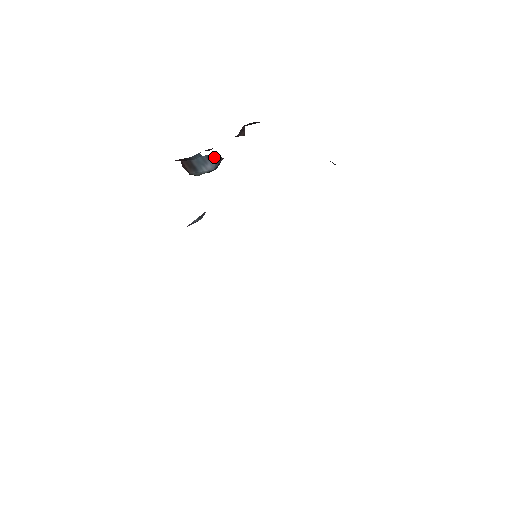
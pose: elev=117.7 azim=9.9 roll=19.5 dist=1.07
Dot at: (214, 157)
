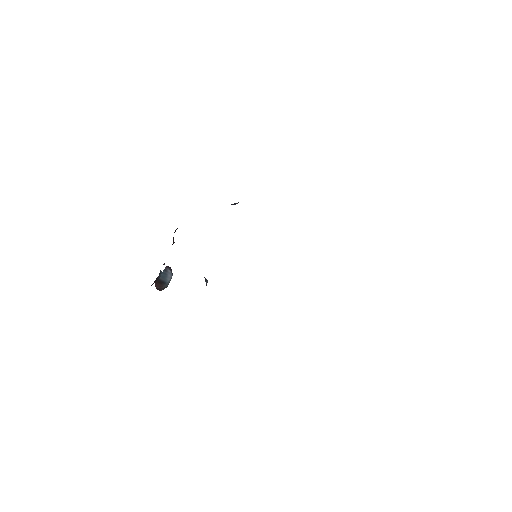
Dot at: (168, 268)
